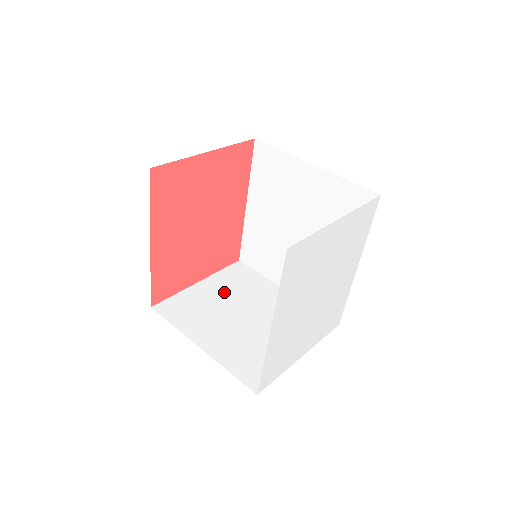
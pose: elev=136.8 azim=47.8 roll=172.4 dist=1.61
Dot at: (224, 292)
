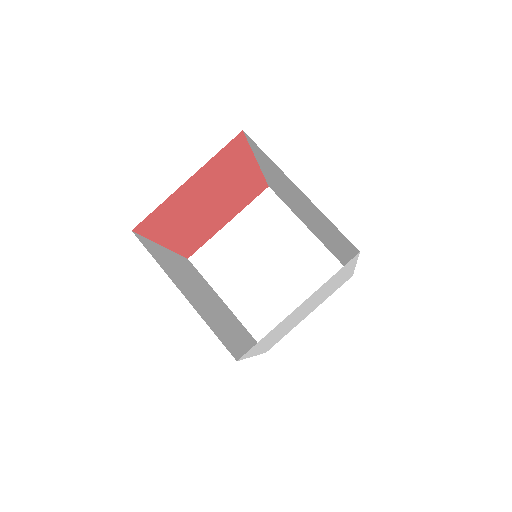
Dot at: (250, 236)
